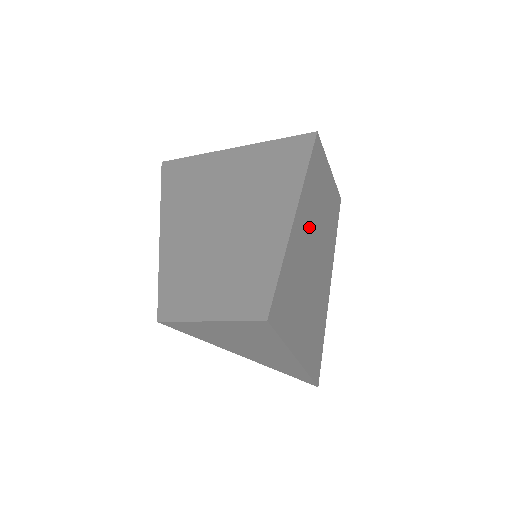
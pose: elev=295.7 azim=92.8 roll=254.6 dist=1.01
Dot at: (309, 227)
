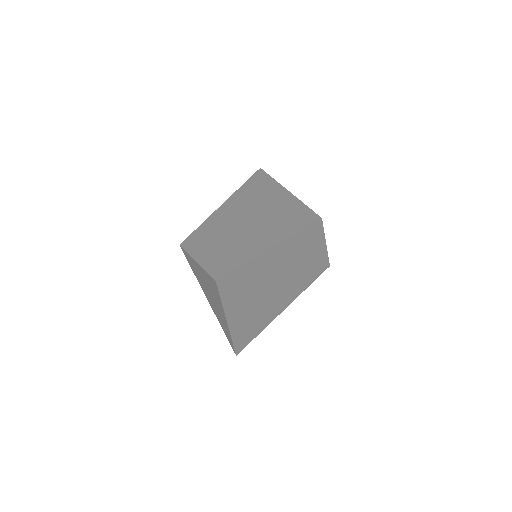
Dot at: (283, 261)
